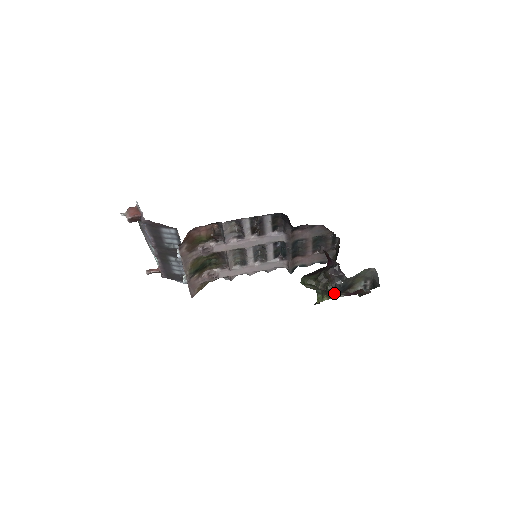
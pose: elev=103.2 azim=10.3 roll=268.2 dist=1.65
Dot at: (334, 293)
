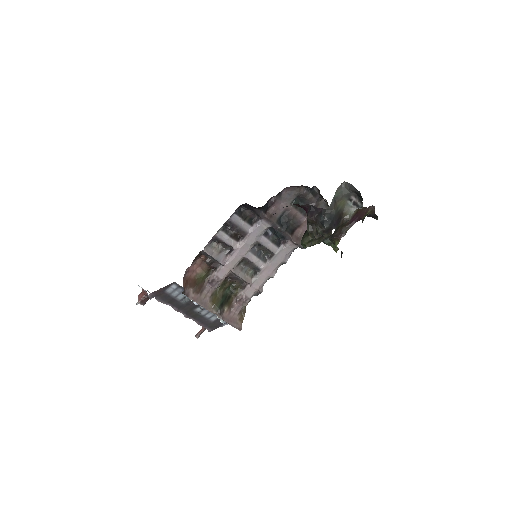
Dot at: (327, 231)
